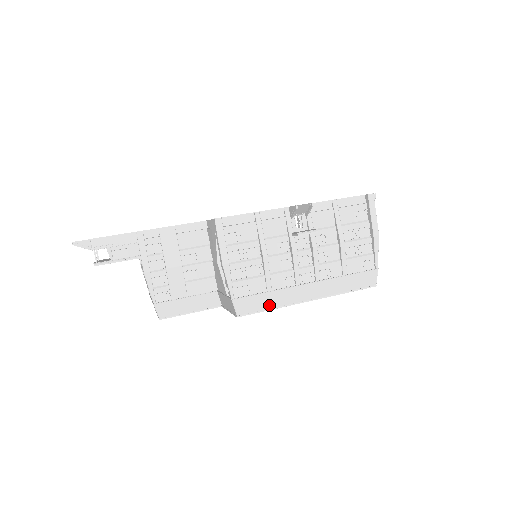
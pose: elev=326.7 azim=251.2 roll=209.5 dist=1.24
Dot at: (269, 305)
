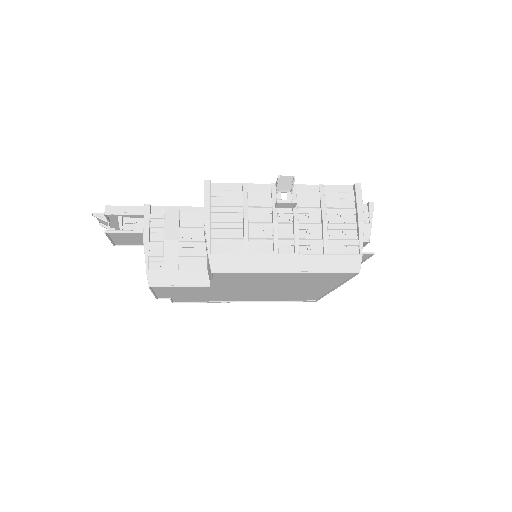
Dot at: (244, 268)
